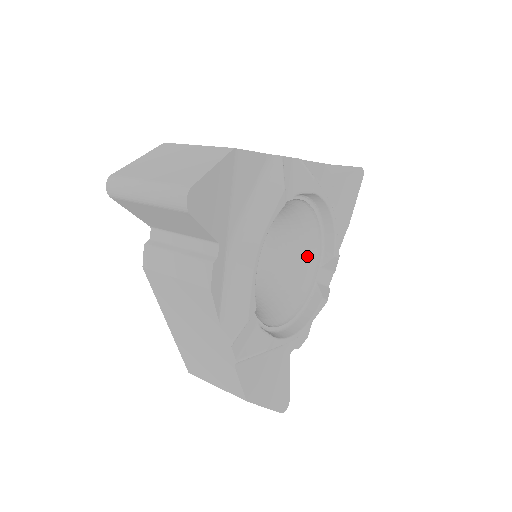
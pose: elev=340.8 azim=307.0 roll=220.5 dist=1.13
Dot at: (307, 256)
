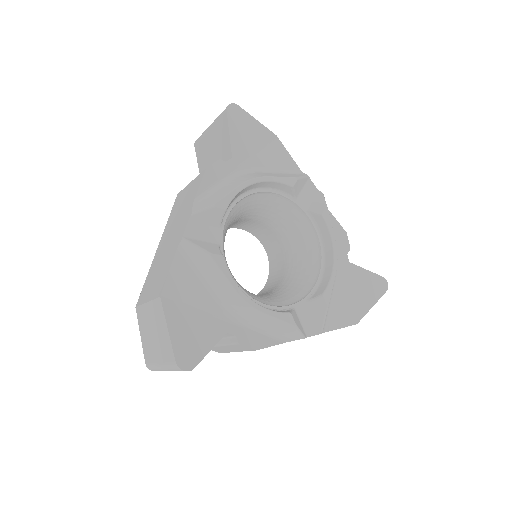
Dot at: (299, 289)
